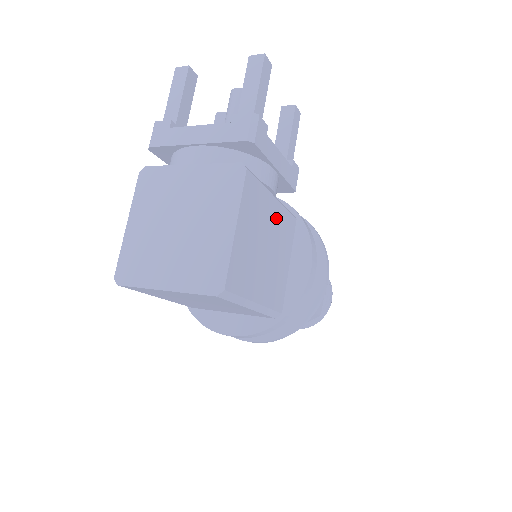
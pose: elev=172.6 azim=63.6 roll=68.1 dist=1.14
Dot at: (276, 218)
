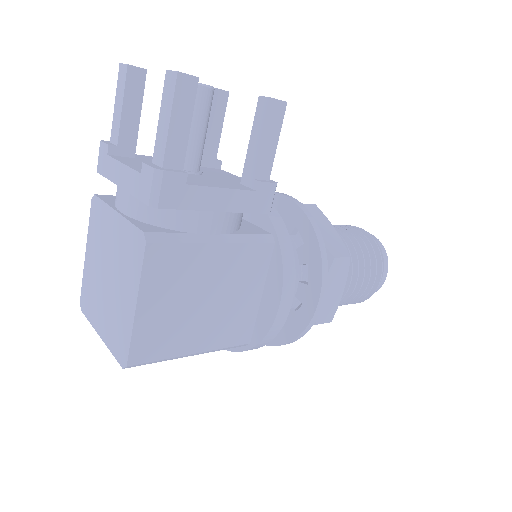
Dot at: (224, 262)
